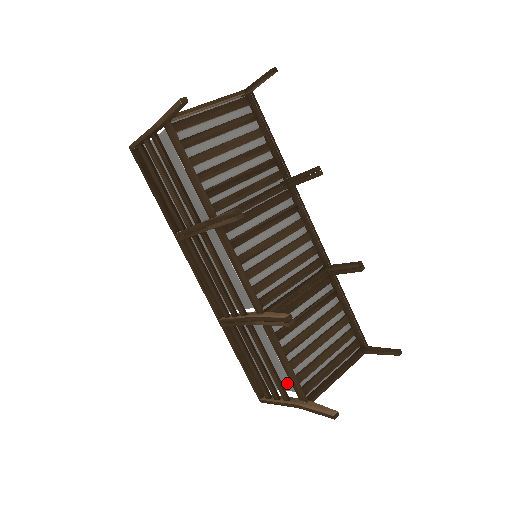
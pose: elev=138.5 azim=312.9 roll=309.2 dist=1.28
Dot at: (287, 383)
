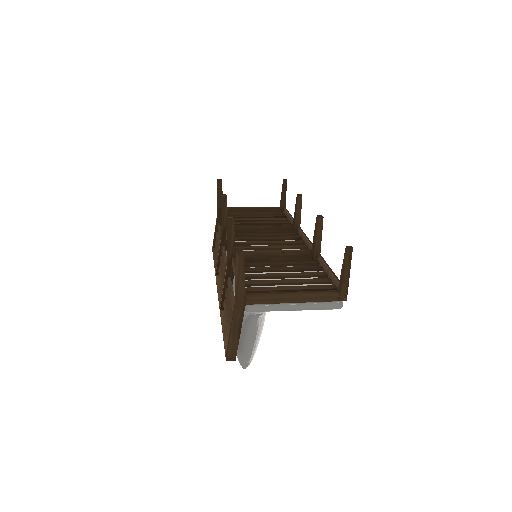
Dot at: (244, 313)
